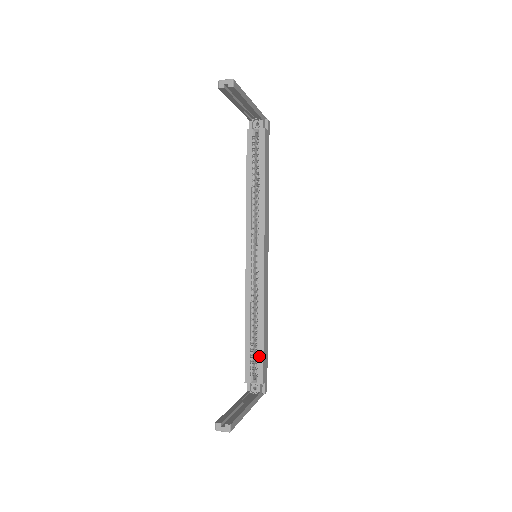
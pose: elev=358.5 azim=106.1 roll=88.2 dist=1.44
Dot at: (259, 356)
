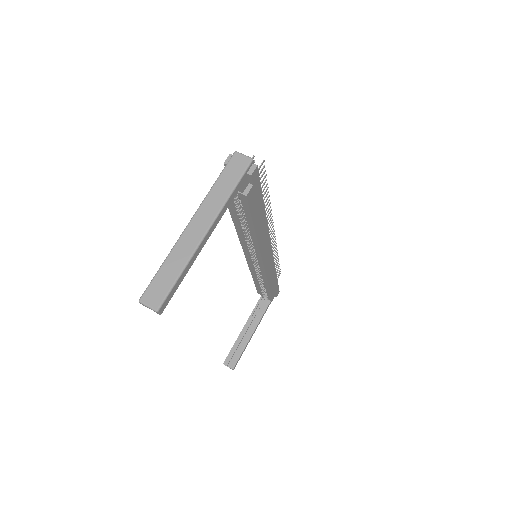
Dot at: (267, 293)
